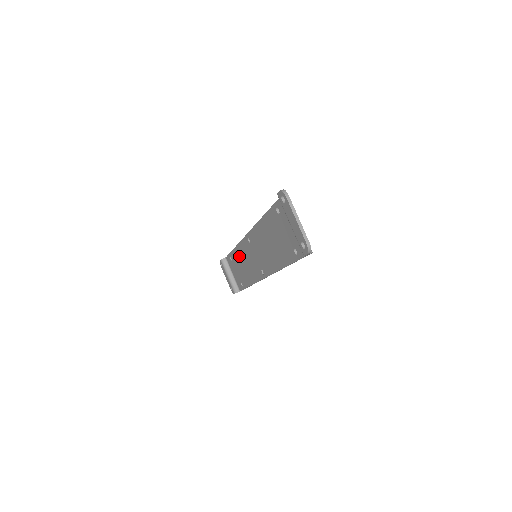
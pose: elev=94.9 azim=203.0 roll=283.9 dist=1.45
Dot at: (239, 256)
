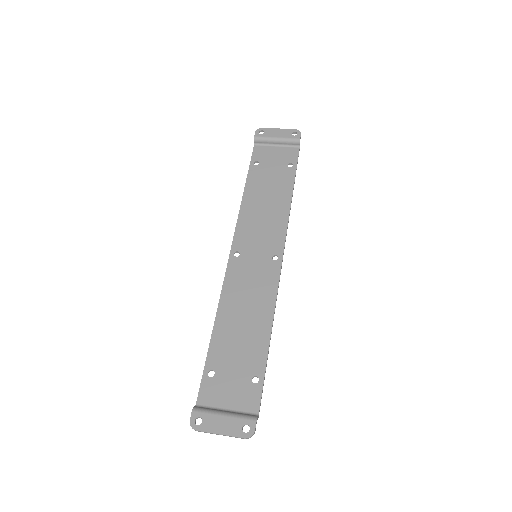
Dot at: (229, 320)
